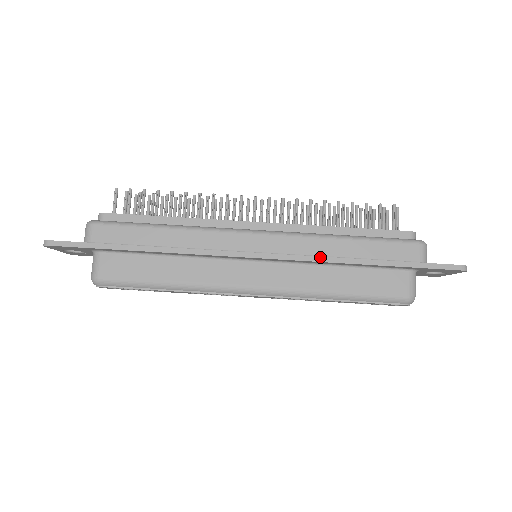
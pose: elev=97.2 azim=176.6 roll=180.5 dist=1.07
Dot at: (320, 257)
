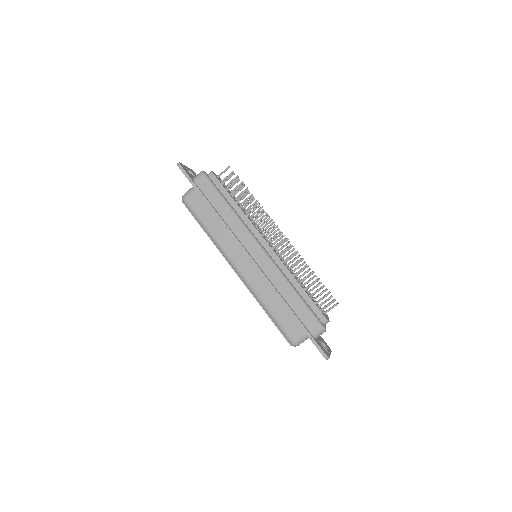
Dot at: (273, 286)
